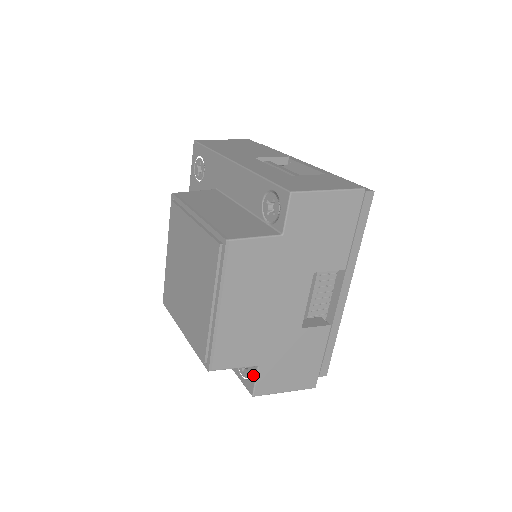
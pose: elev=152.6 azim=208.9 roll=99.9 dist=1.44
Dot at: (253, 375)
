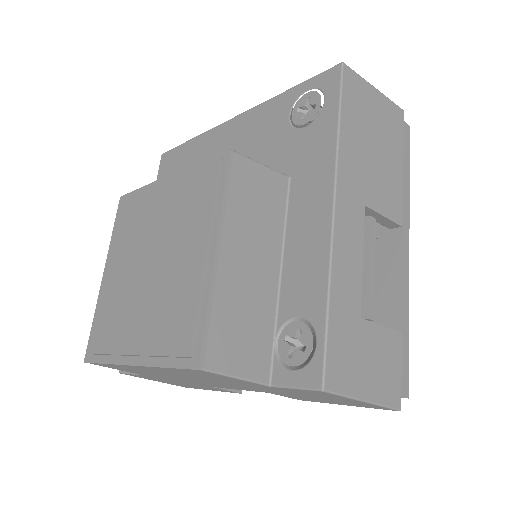
Dot at: occluded
